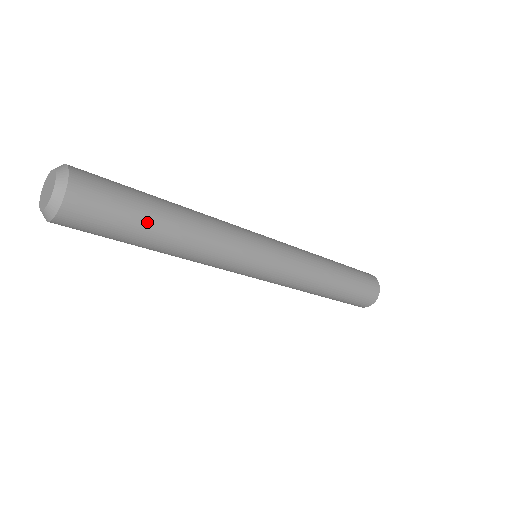
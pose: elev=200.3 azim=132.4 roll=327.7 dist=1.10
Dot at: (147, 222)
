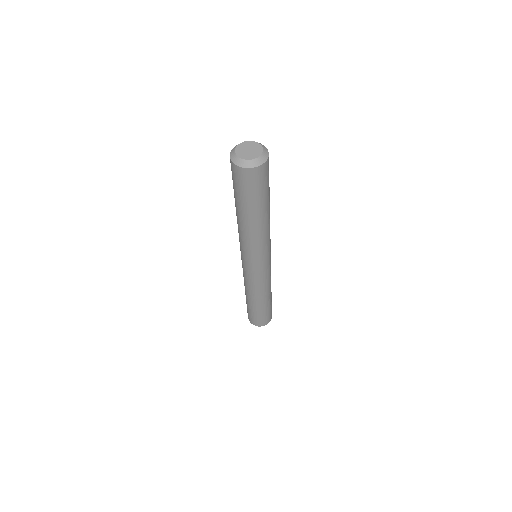
Dot at: (253, 207)
